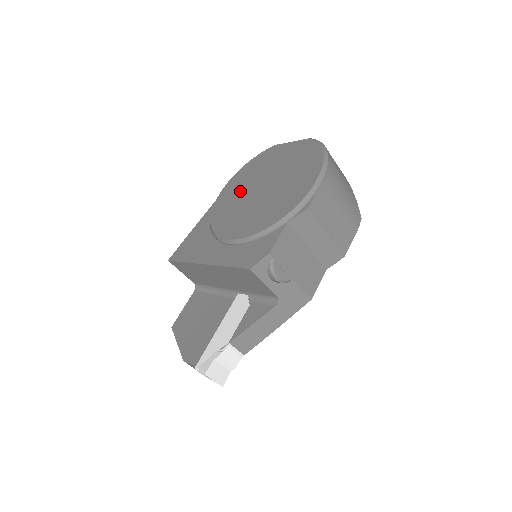
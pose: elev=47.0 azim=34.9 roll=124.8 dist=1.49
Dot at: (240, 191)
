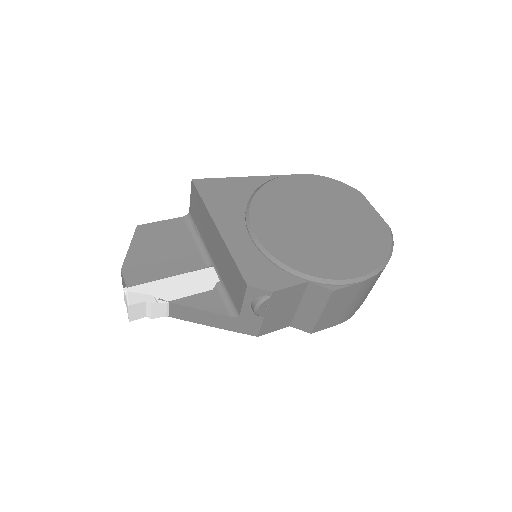
Dot at: (301, 198)
